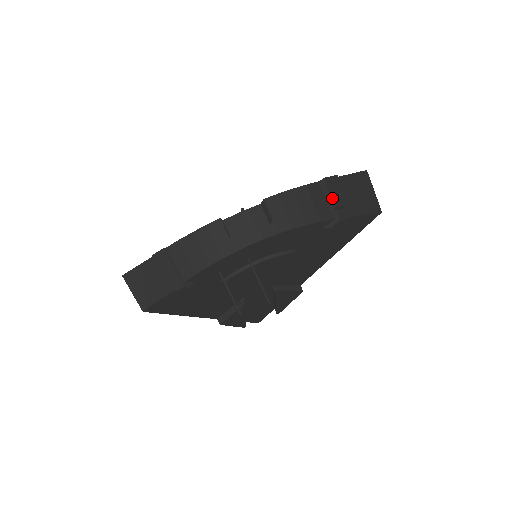
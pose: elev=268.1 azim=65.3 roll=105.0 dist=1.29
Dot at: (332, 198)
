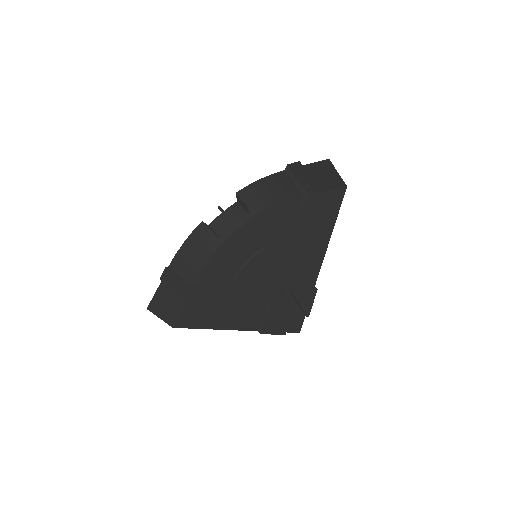
Dot at: occluded
